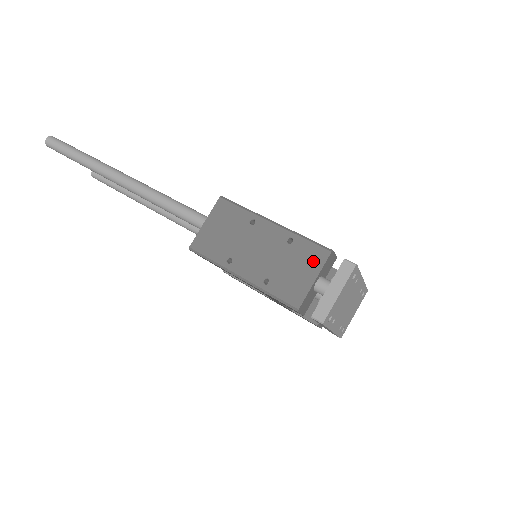
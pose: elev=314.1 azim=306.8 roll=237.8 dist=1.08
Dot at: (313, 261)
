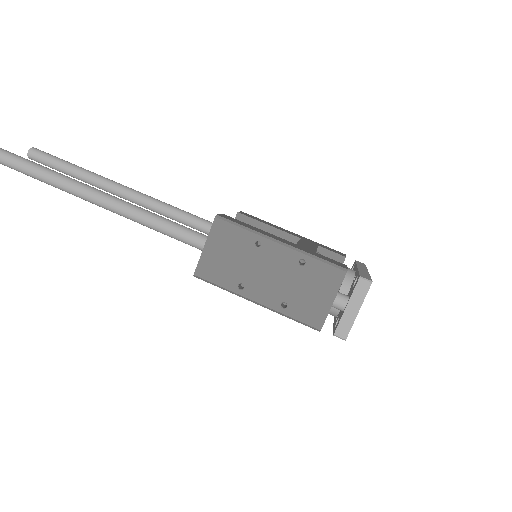
Dot at: (329, 283)
